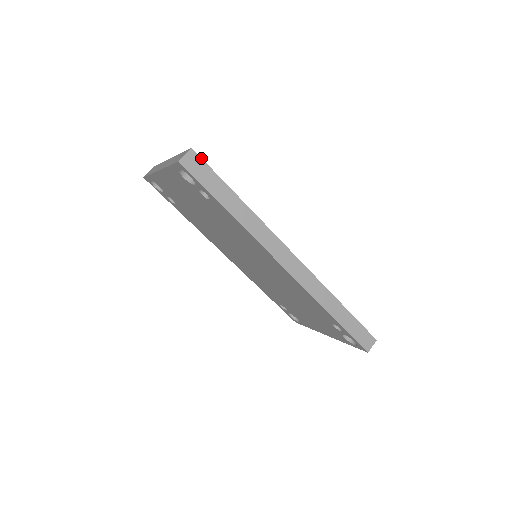
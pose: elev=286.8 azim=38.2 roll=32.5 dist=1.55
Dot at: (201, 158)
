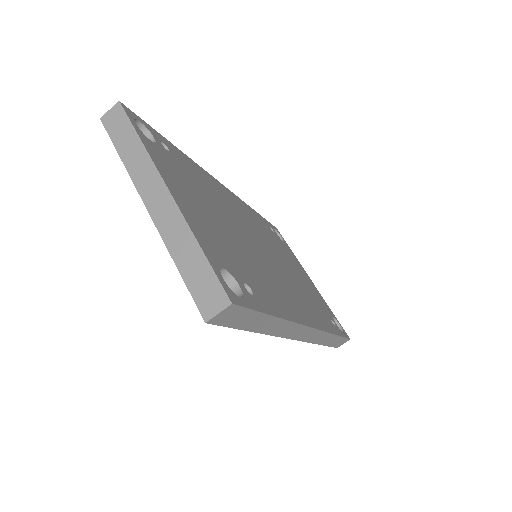
Dot at: (242, 307)
